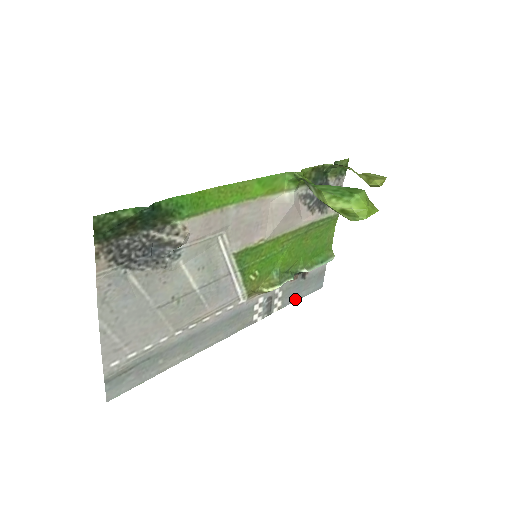
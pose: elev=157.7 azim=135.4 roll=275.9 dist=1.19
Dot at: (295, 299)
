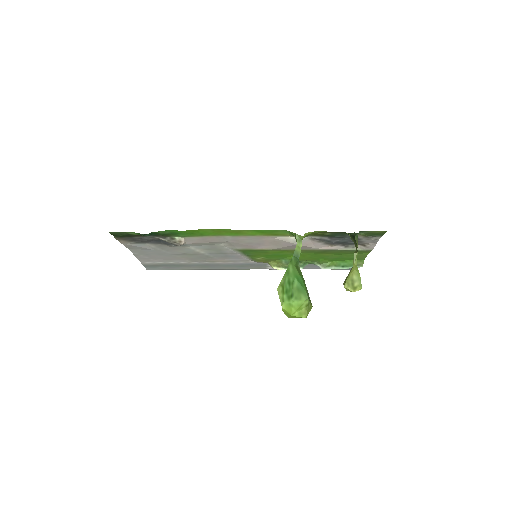
Dot at: (318, 268)
